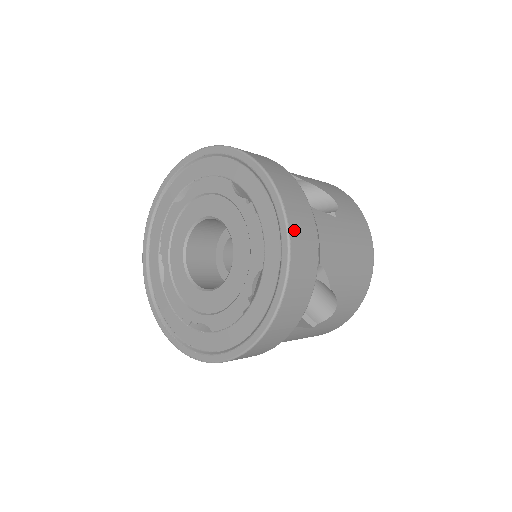
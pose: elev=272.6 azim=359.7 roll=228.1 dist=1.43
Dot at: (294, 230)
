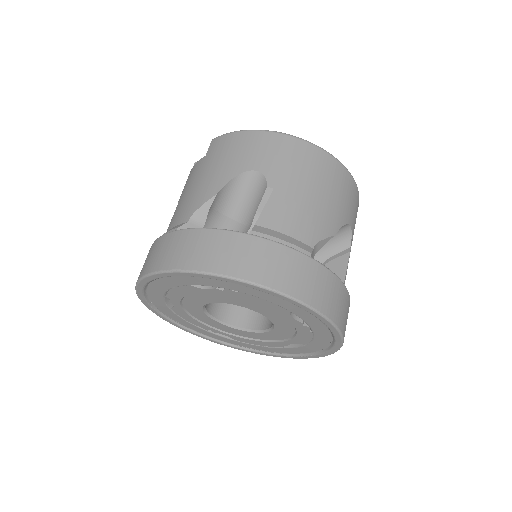
Dot at: (278, 283)
